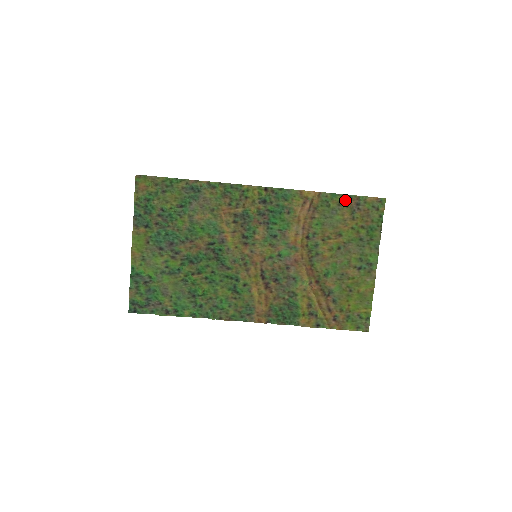
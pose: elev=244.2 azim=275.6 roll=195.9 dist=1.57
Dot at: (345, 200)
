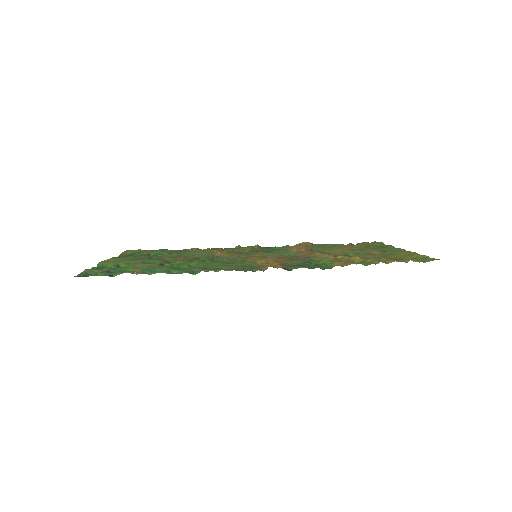
Dot at: occluded
